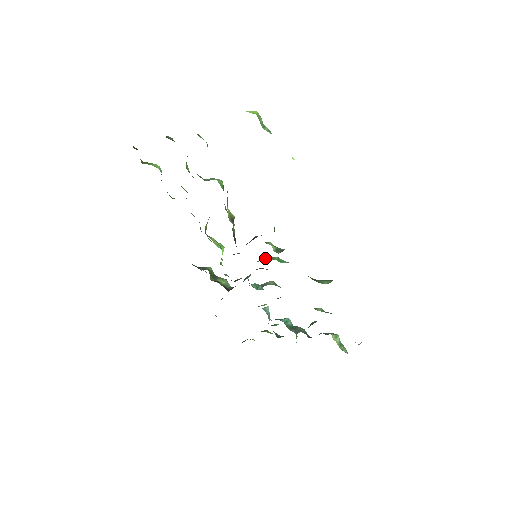
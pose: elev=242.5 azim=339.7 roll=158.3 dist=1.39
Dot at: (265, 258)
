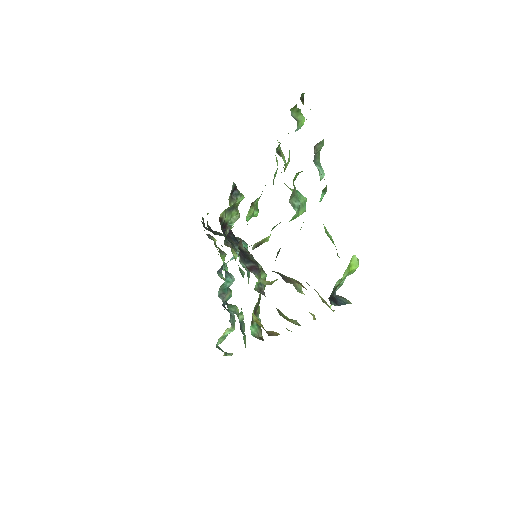
Dot at: occluded
